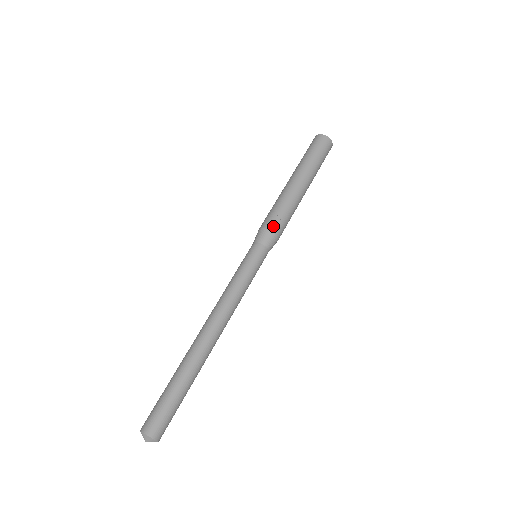
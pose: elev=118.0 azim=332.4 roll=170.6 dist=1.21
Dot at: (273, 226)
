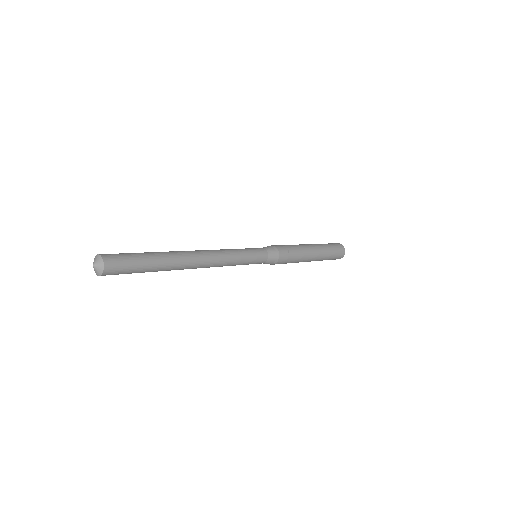
Dot at: (282, 252)
